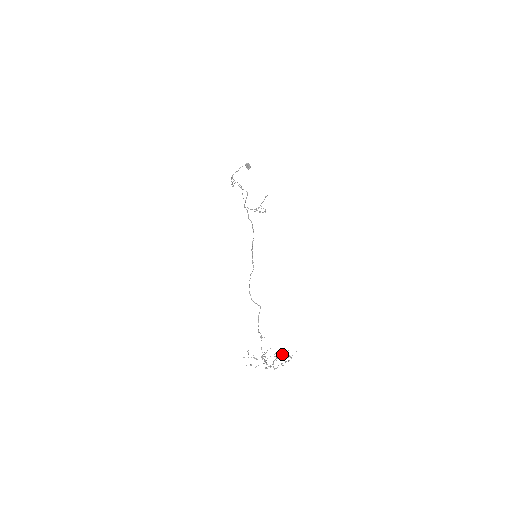
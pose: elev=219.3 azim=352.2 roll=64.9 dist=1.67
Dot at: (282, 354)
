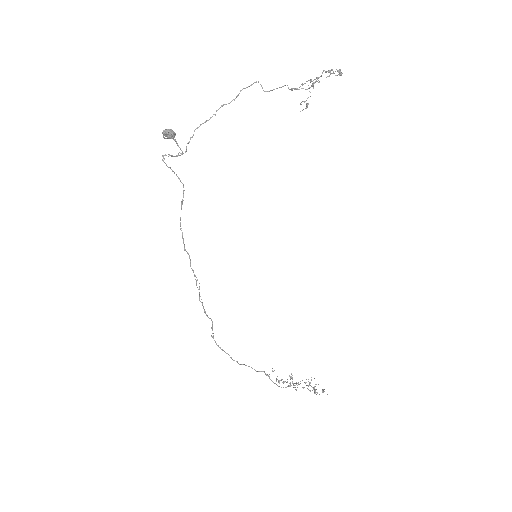
Dot at: occluded
